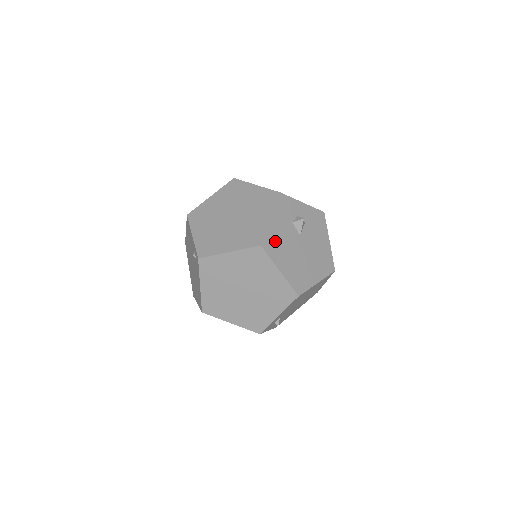
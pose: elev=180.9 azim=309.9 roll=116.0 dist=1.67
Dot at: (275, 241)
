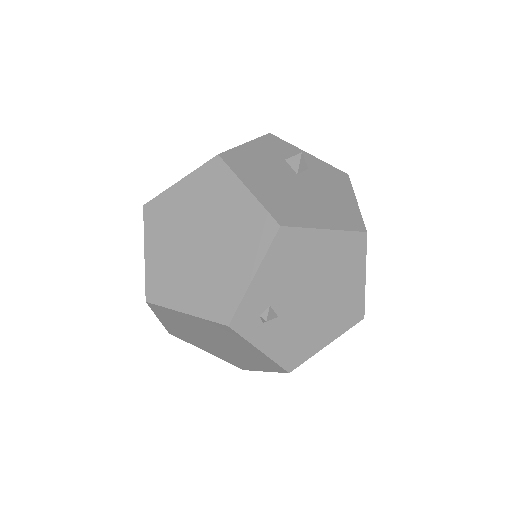
Dot at: (247, 161)
